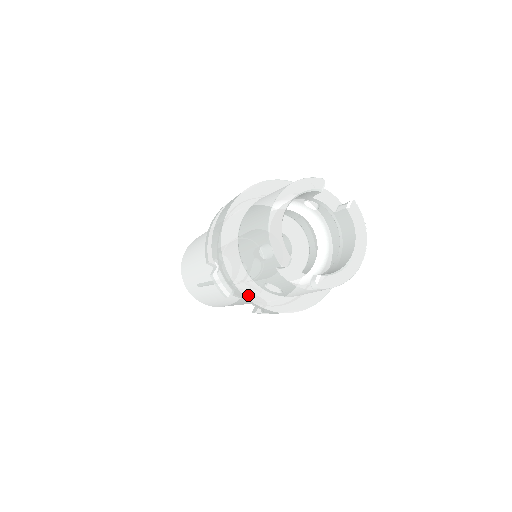
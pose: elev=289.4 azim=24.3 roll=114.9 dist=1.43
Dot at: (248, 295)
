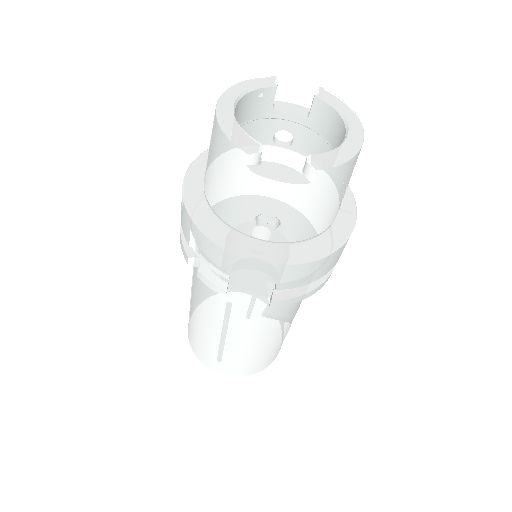
Dot at: (240, 252)
